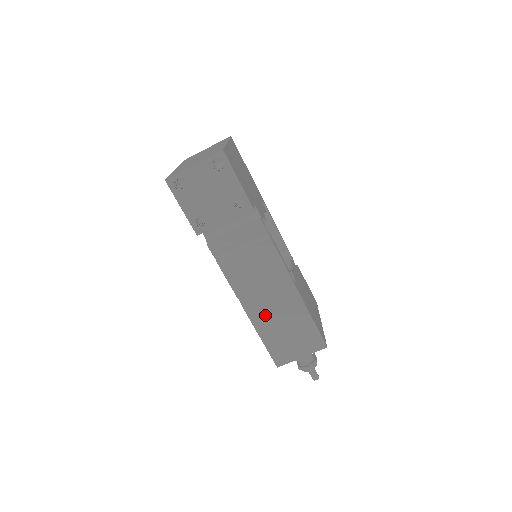
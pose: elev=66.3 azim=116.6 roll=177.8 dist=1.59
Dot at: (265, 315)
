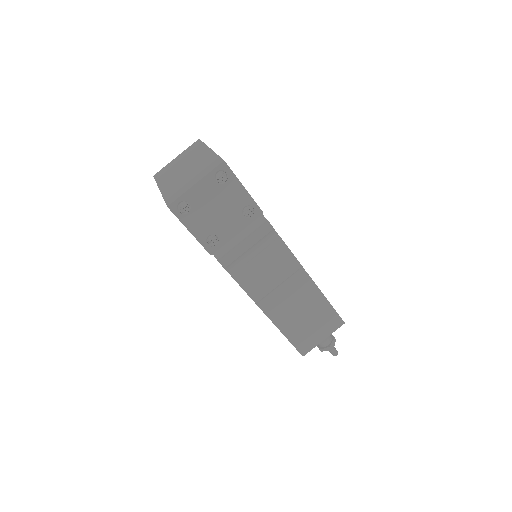
Dot at: (285, 312)
